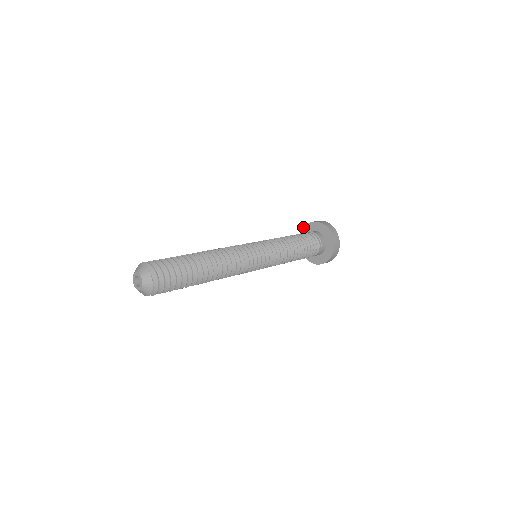
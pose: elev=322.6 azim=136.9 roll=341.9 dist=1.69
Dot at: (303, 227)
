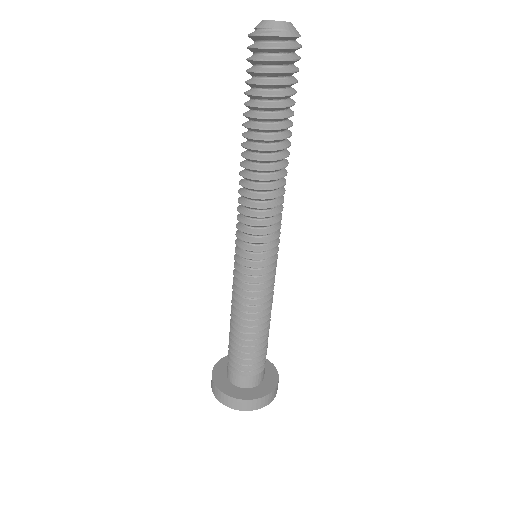
Dot at: occluded
